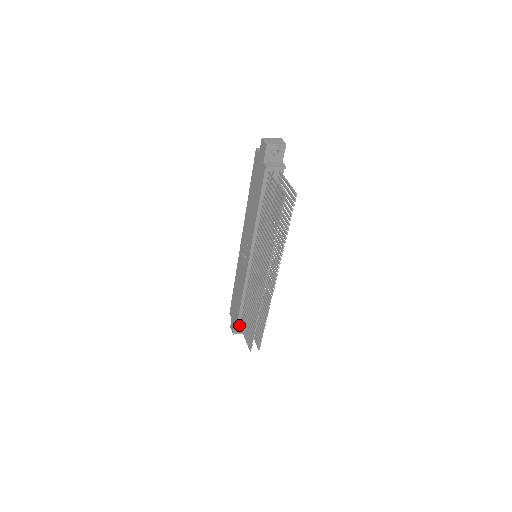
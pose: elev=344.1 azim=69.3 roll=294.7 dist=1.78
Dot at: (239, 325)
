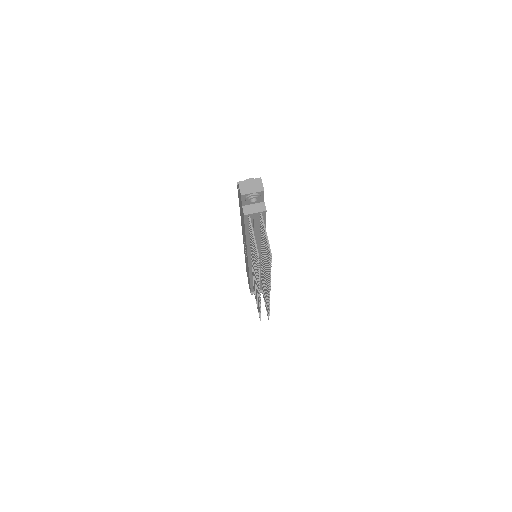
Dot at: (253, 291)
